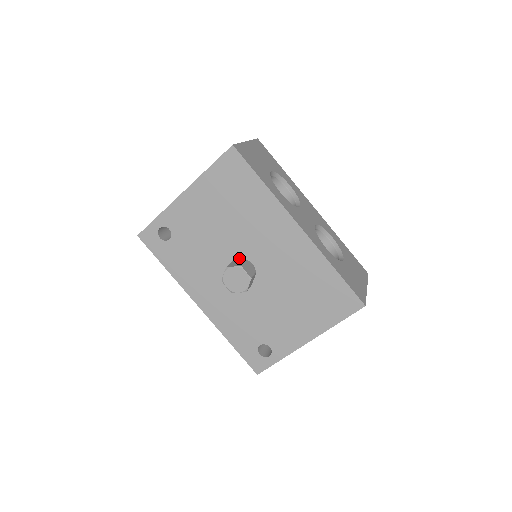
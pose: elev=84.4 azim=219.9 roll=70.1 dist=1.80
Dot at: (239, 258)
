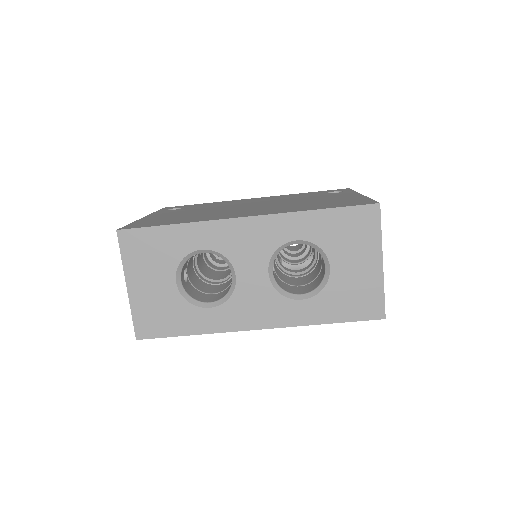
Dot at: occluded
